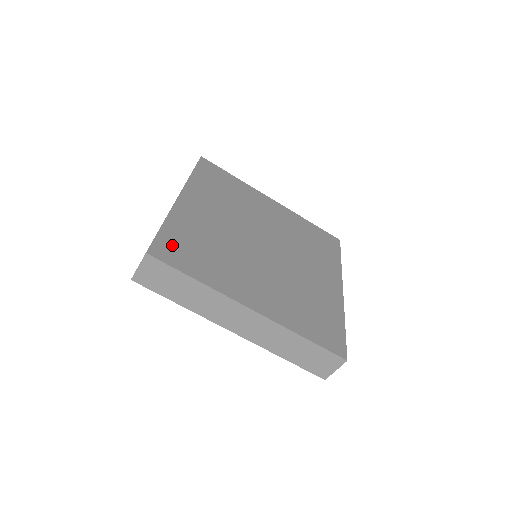
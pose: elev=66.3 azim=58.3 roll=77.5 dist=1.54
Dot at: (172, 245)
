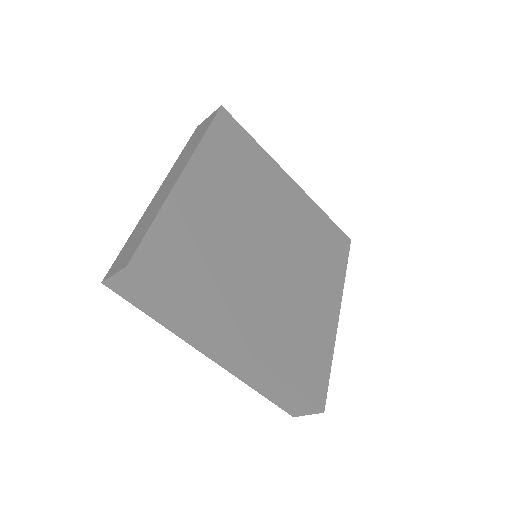
Dot at: (161, 253)
